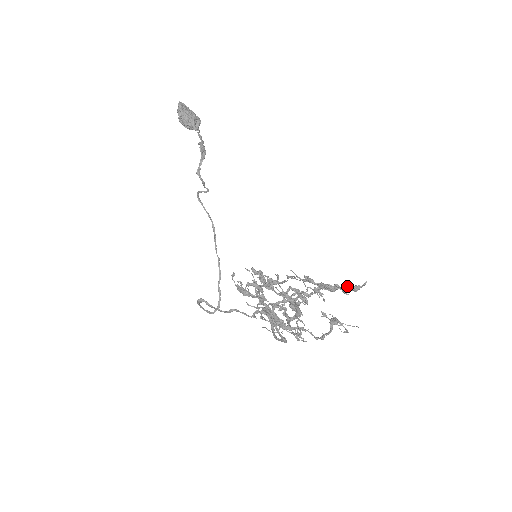
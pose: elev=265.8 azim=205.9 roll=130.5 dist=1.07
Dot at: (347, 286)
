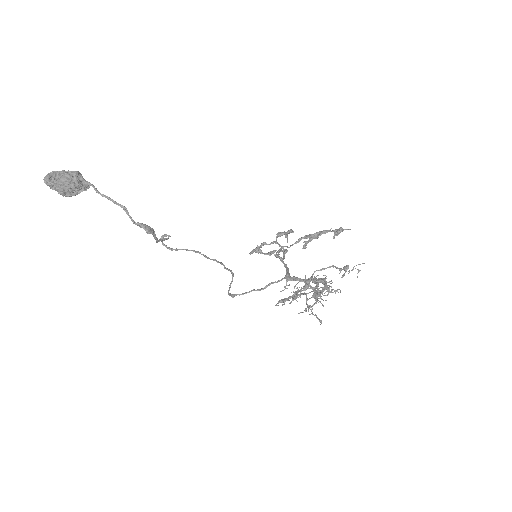
Dot at: occluded
